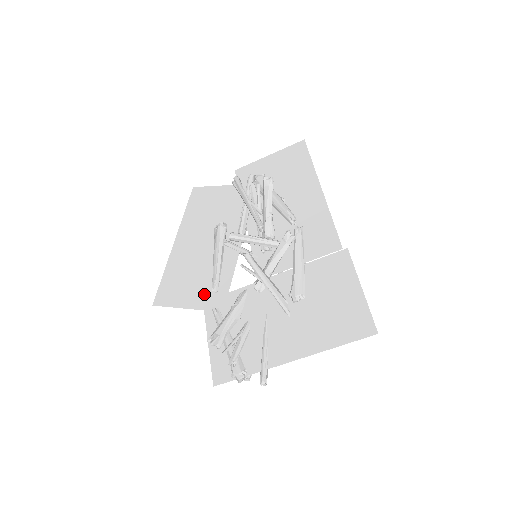
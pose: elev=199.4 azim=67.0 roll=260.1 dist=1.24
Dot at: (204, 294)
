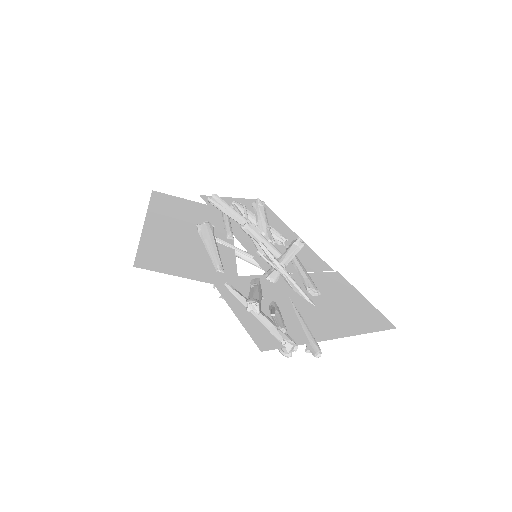
Dot at: (207, 271)
